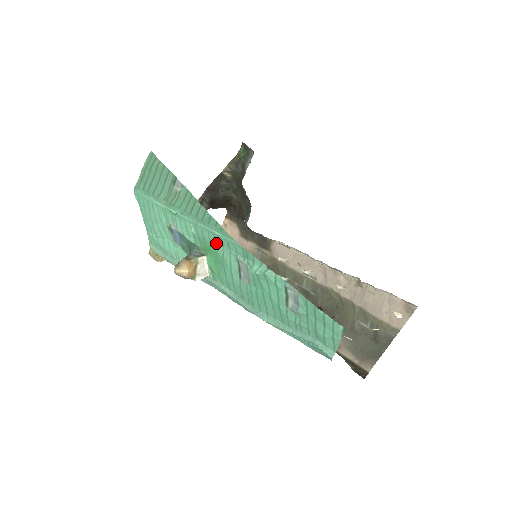
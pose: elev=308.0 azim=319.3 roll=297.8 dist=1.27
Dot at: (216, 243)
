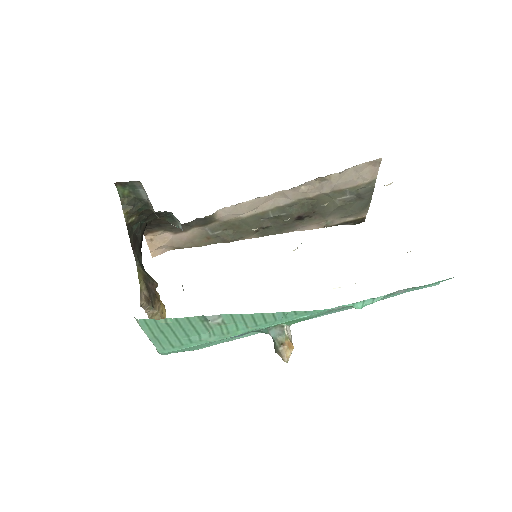
Dot at: occluded
